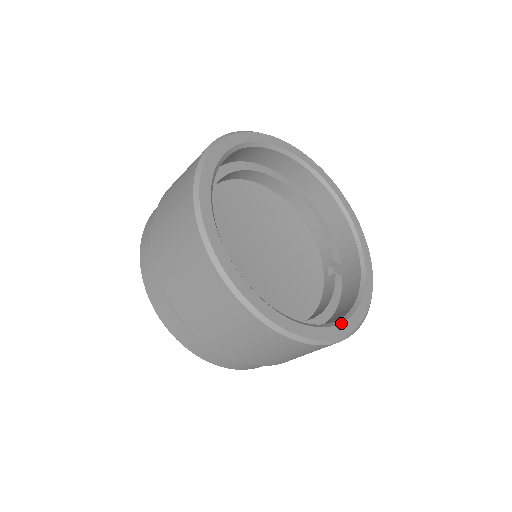
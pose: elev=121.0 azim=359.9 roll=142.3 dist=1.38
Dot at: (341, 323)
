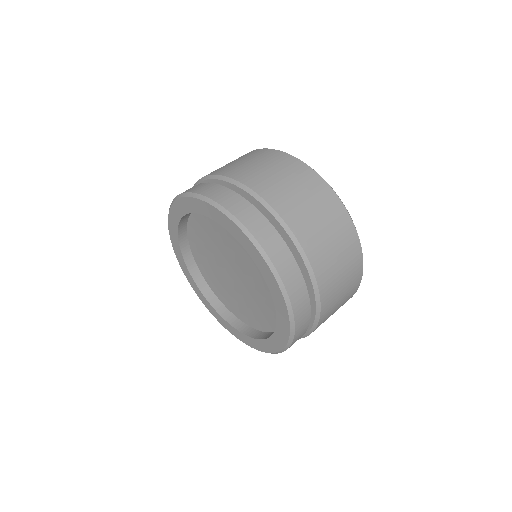
Dot at: occluded
